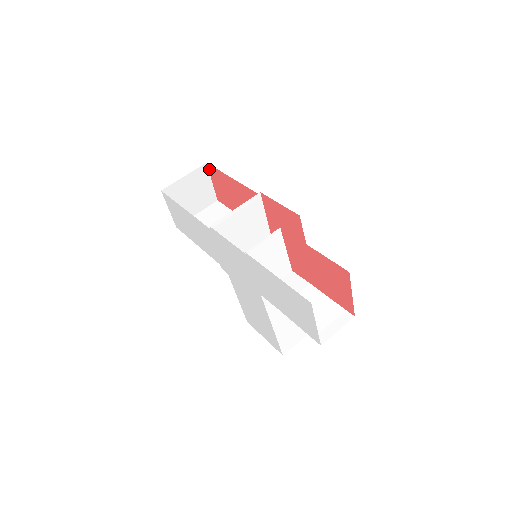
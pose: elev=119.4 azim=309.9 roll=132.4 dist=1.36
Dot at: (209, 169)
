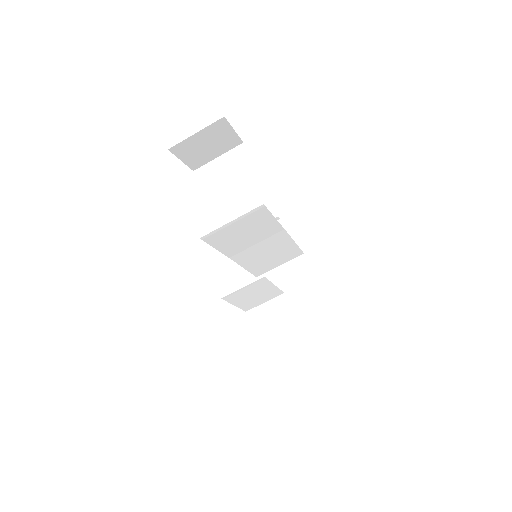
Dot at: (228, 122)
